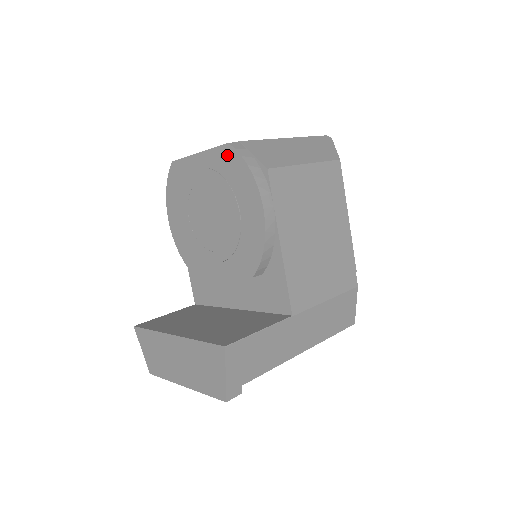
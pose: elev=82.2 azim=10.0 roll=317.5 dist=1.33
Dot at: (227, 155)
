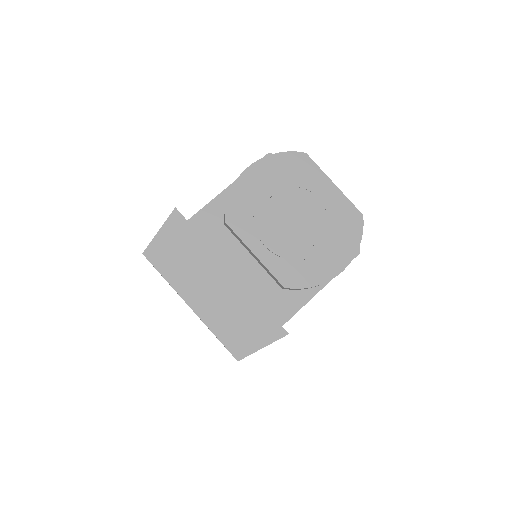
Dot at: (354, 218)
